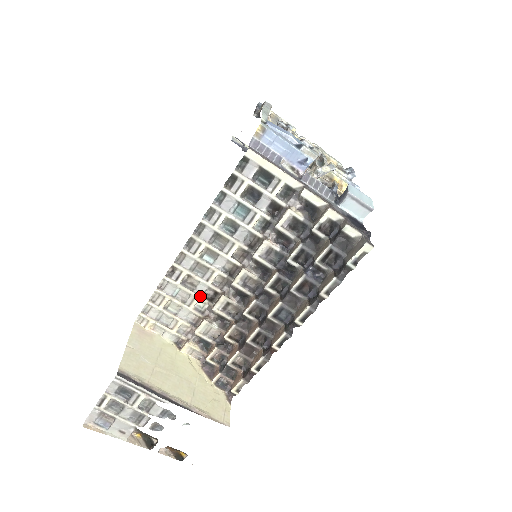
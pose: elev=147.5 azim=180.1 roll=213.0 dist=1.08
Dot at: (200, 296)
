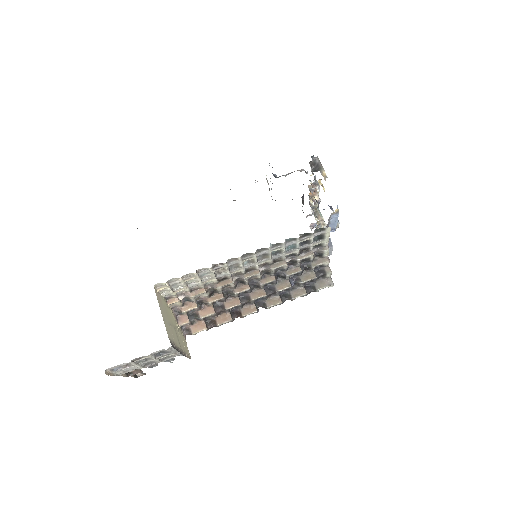
Dot at: (216, 279)
